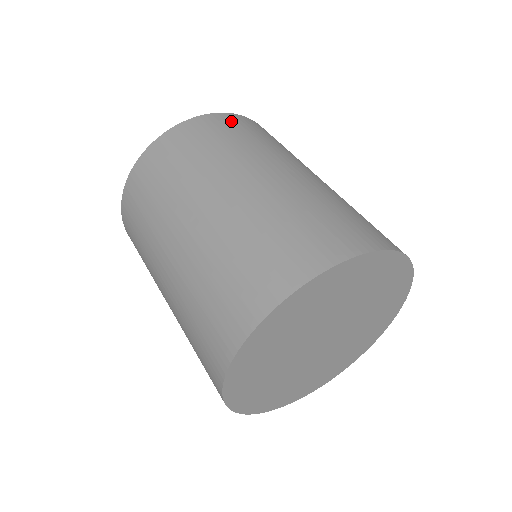
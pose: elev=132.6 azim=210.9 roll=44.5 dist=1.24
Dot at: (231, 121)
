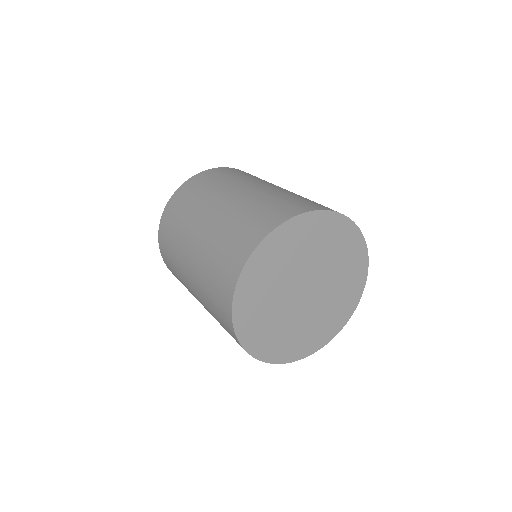
Dot at: (217, 171)
